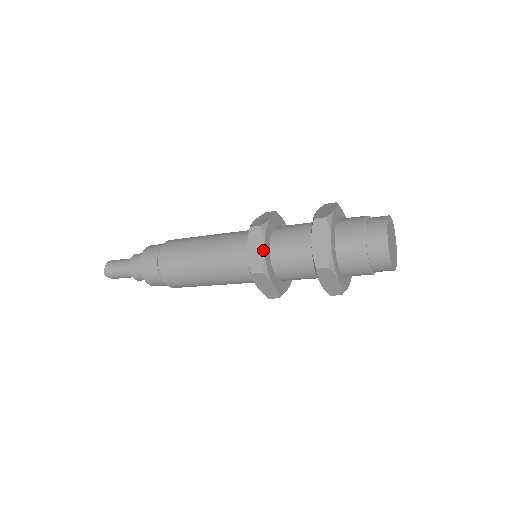
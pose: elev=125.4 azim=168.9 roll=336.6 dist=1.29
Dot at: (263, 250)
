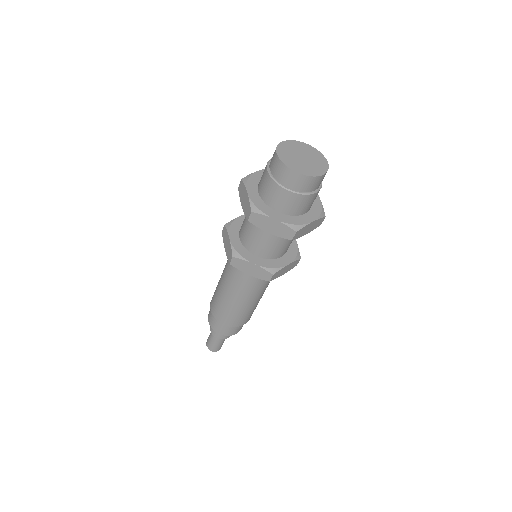
Dot at: (254, 265)
